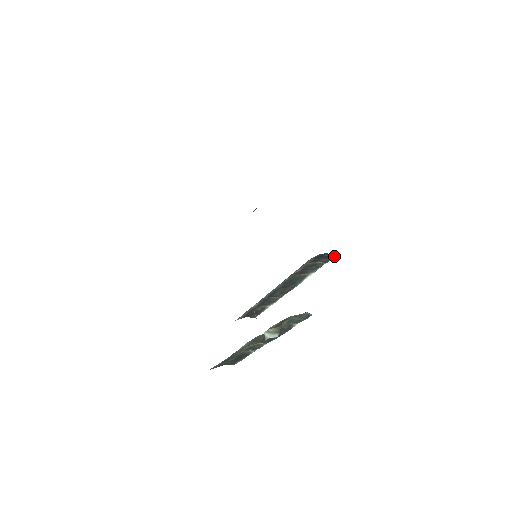
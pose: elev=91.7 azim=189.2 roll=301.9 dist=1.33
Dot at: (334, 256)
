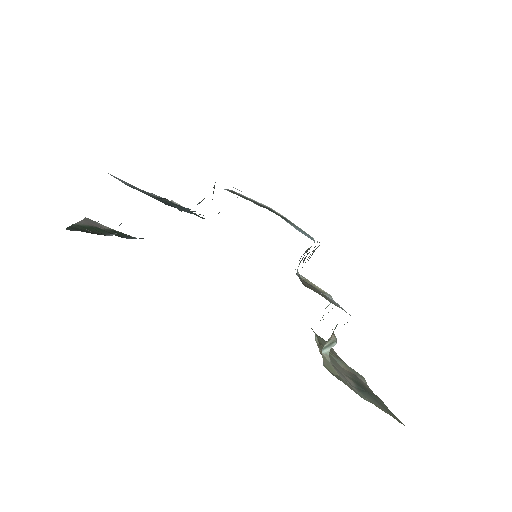
Dot at: occluded
